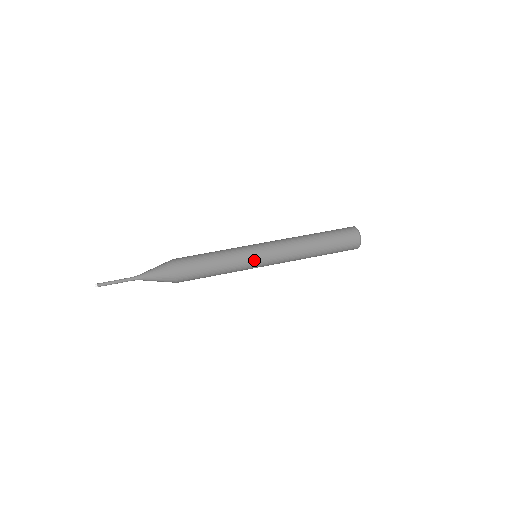
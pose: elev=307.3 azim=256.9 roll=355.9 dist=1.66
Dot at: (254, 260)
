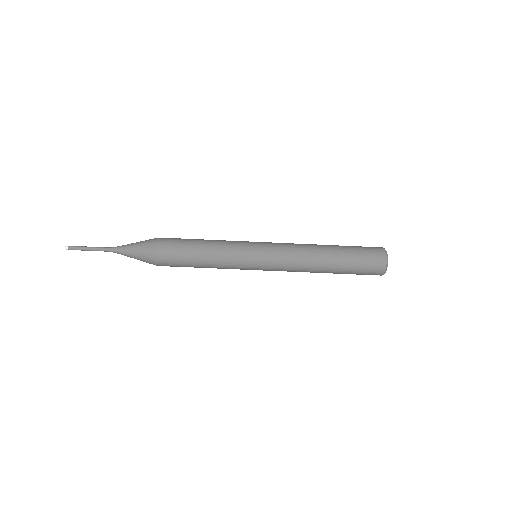
Dot at: occluded
